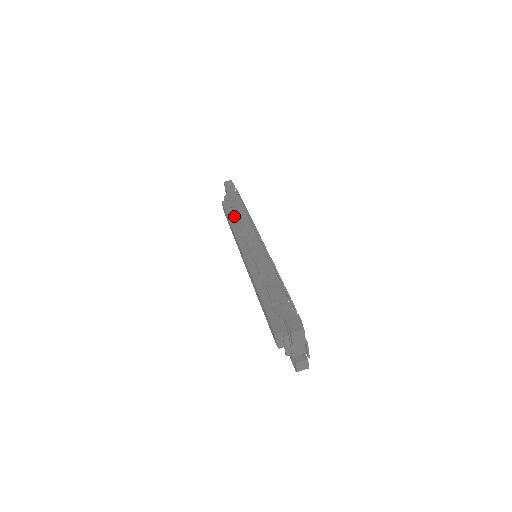
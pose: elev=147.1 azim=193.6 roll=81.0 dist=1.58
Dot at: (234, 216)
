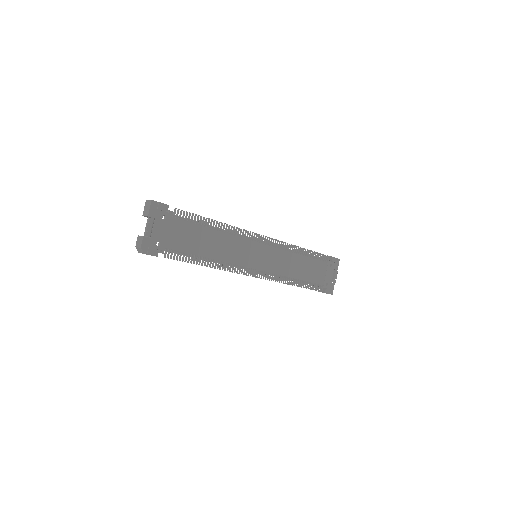
Dot at: occluded
